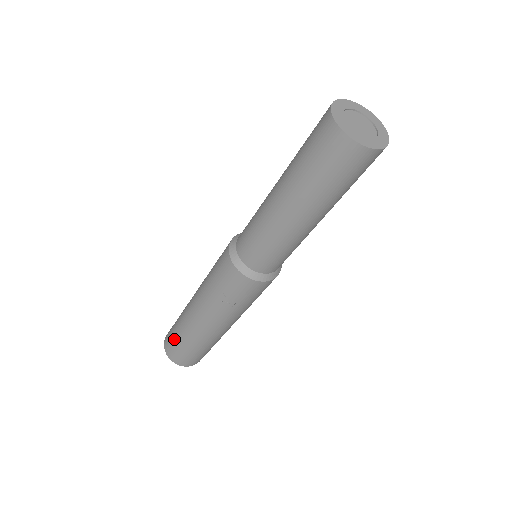
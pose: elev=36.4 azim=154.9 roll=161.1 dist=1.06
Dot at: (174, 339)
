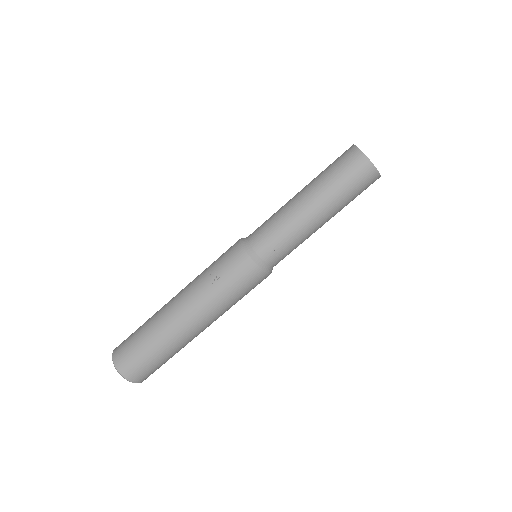
Dot at: (135, 332)
